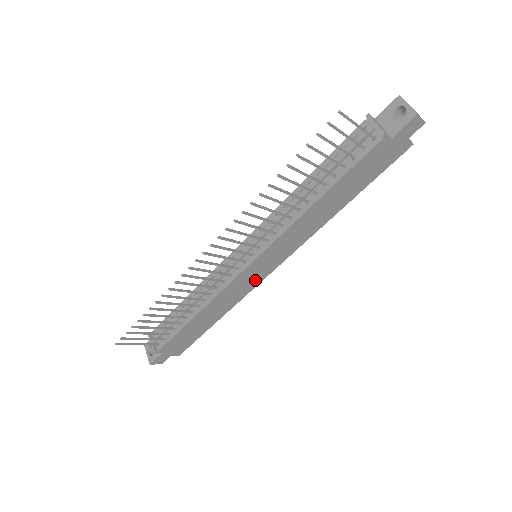
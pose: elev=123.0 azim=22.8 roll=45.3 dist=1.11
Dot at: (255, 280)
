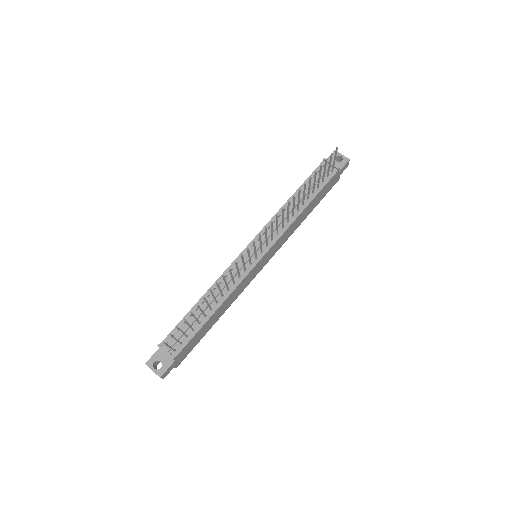
Dot at: (252, 277)
